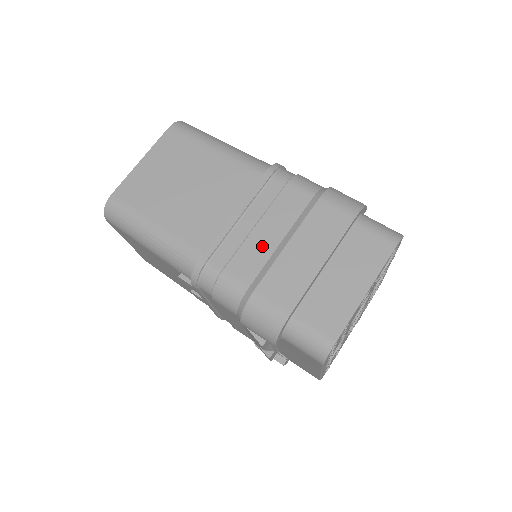
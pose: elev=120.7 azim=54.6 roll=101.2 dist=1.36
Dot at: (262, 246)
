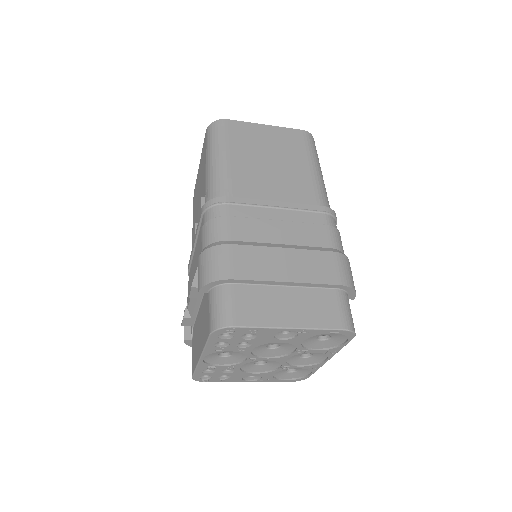
Dot at: (268, 233)
